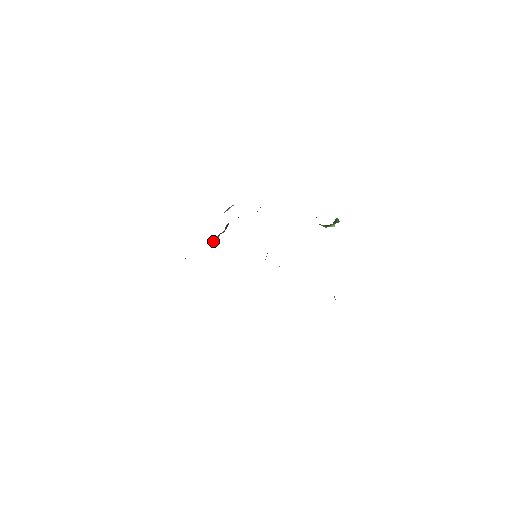
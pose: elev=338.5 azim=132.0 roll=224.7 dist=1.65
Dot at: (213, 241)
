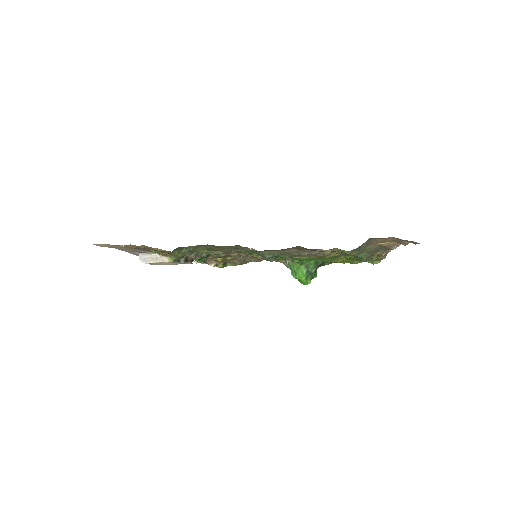
Dot at: (180, 259)
